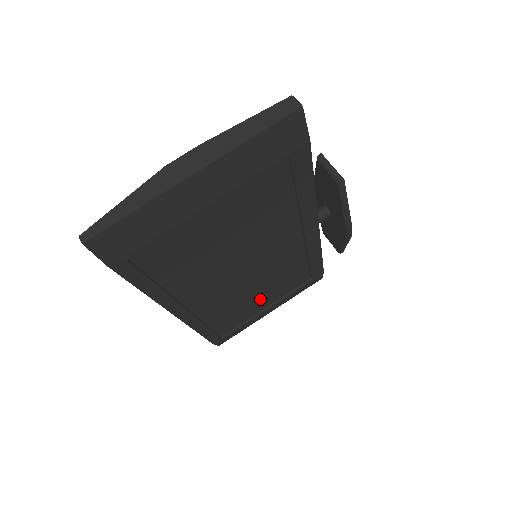
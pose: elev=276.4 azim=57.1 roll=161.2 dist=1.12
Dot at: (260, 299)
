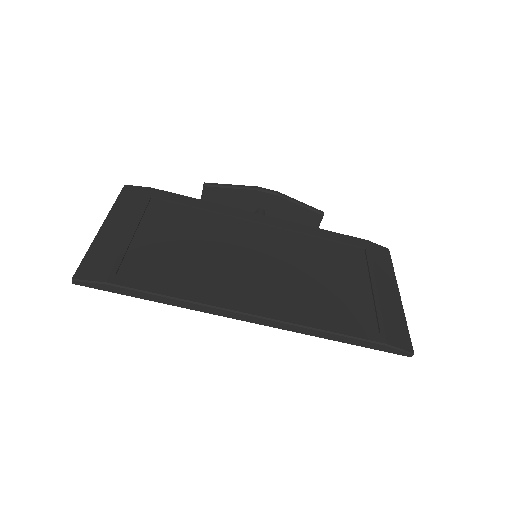
Dot at: (339, 282)
